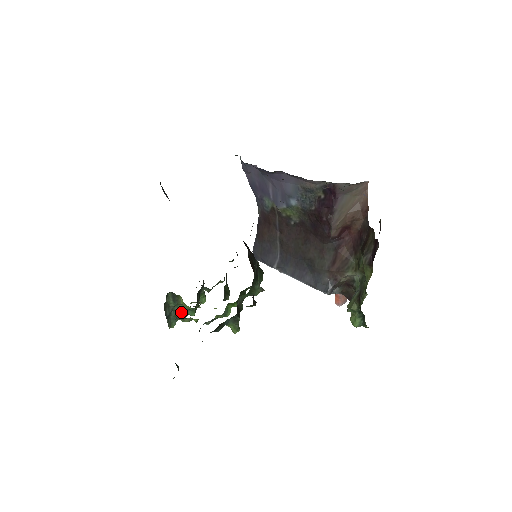
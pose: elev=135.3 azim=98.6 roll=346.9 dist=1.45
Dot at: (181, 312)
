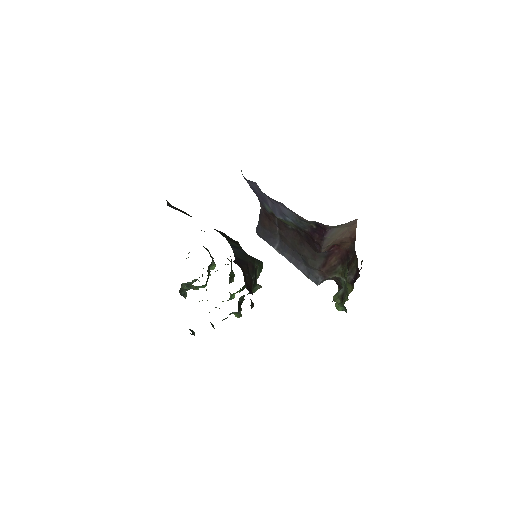
Dot at: occluded
